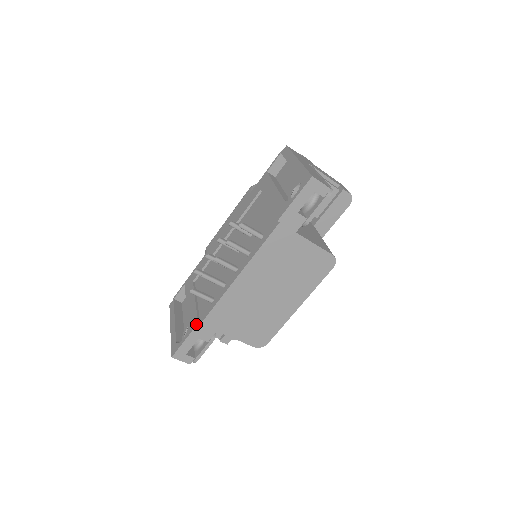
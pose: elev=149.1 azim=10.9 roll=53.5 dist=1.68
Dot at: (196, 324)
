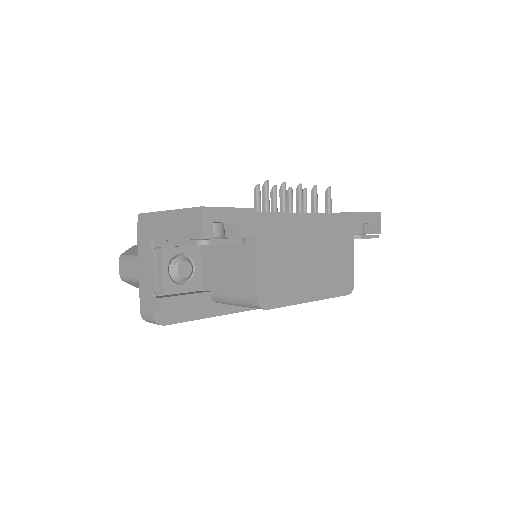
Dot at: occluded
